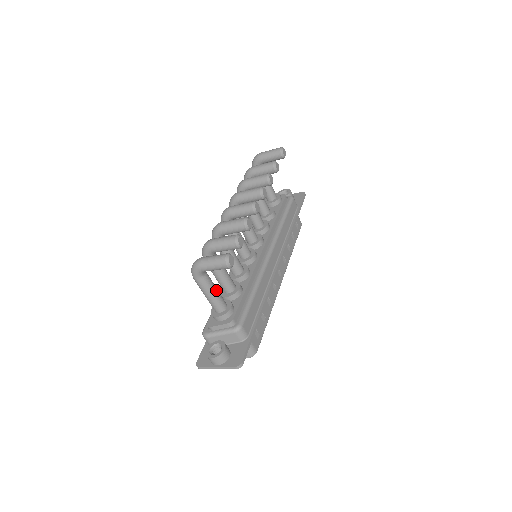
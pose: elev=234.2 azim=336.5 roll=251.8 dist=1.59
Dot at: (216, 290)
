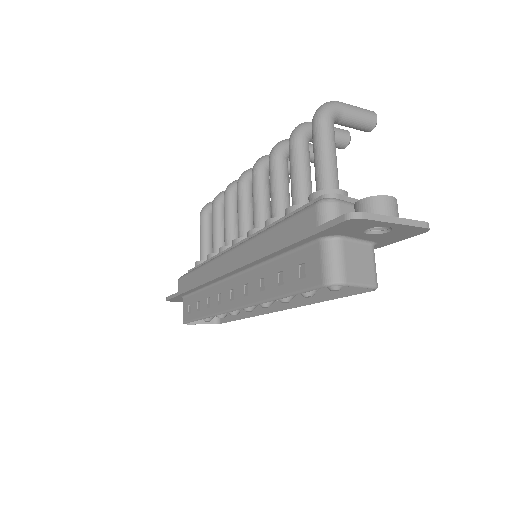
Dot at: occluded
